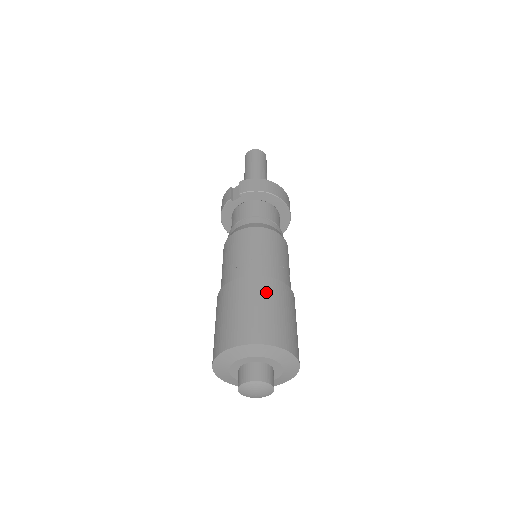
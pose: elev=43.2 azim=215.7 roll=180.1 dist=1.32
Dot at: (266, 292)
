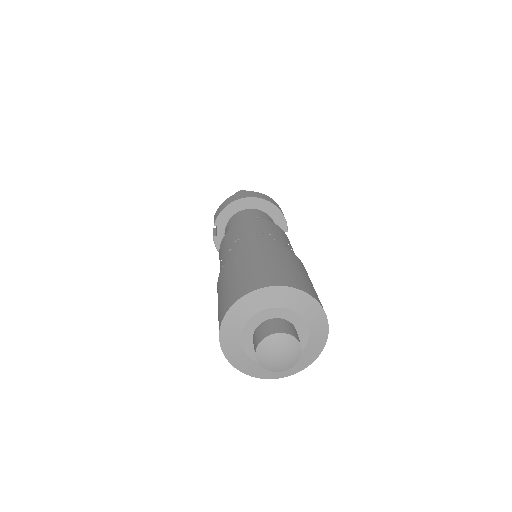
Dot at: (238, 261)
